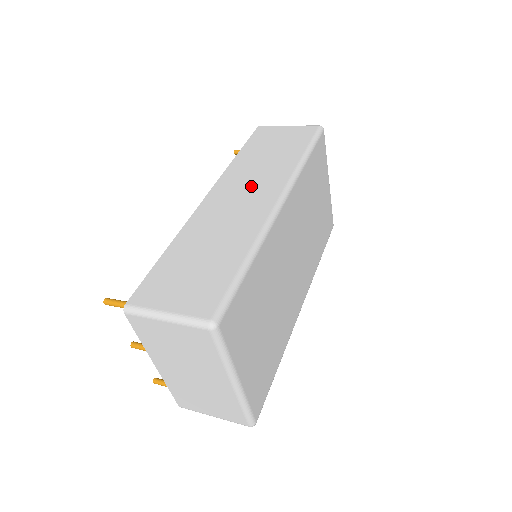
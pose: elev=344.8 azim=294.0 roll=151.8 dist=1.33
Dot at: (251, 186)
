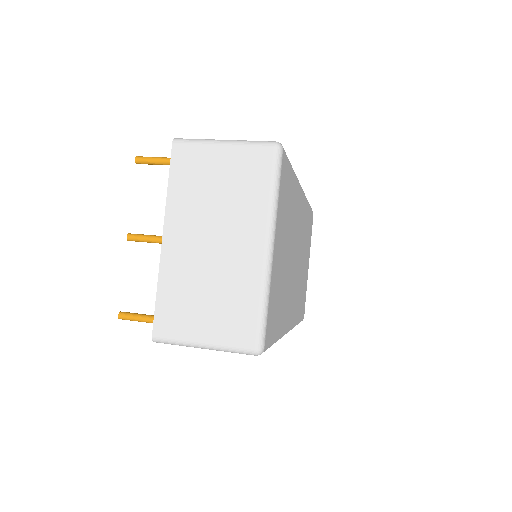
Dot at: occluded
